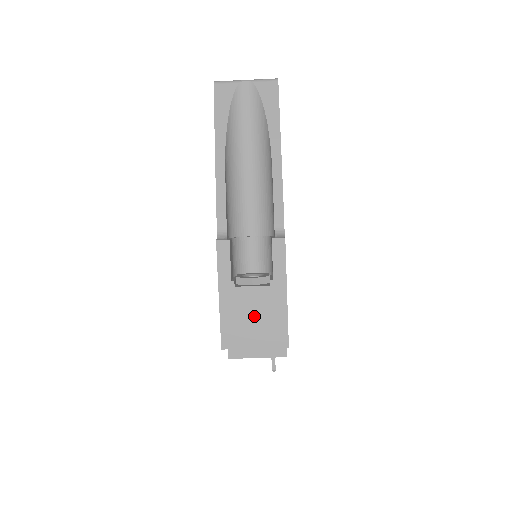
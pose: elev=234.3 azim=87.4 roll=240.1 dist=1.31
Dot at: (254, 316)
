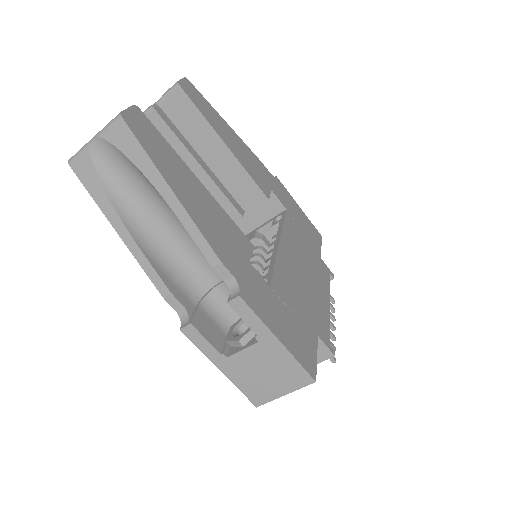
Dot at: (264, 372)
